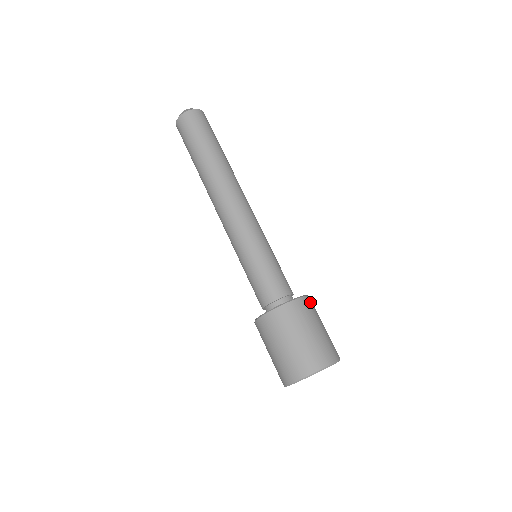
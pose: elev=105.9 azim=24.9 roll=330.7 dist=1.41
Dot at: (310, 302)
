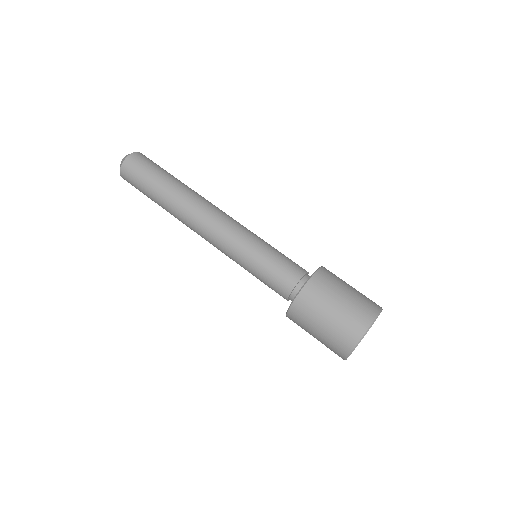
Dot at: occluded
